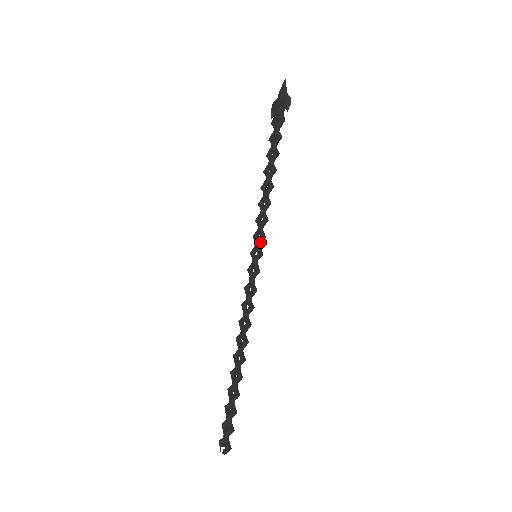
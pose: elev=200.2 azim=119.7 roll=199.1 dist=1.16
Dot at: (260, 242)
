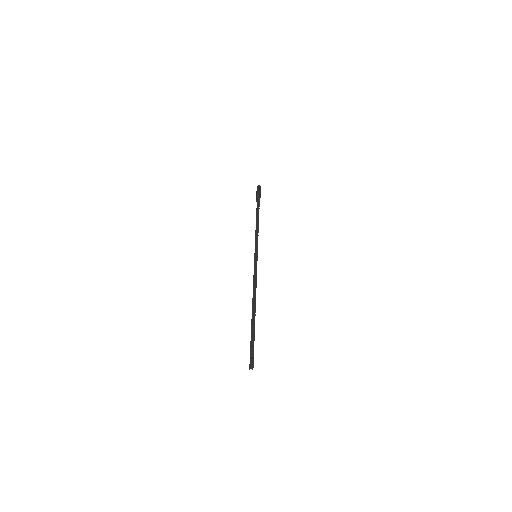
Dot at: (256, 248)
